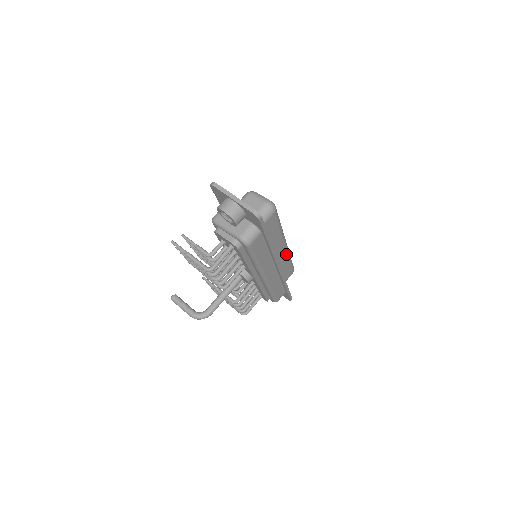
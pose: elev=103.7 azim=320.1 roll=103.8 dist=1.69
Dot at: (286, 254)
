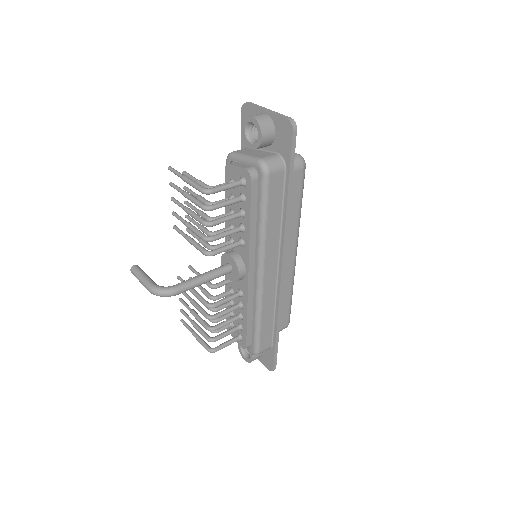
Dot at: (291, 273)
